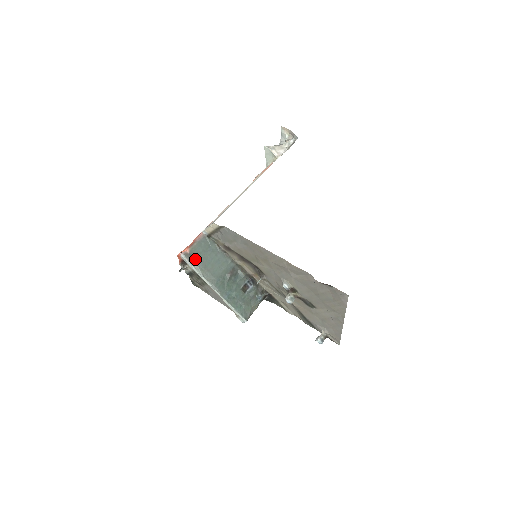
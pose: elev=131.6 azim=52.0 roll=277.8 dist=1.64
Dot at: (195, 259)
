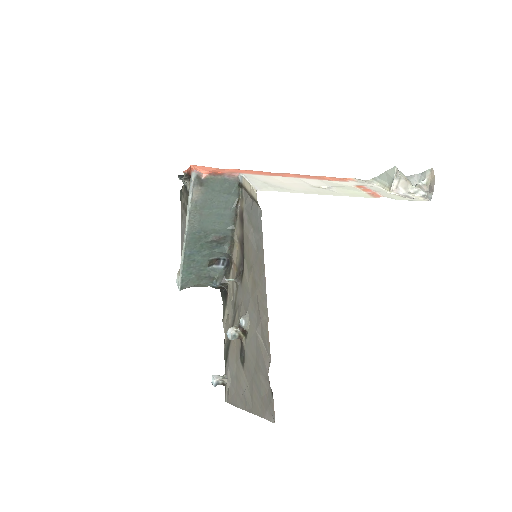
Dot at: (202, 190)
